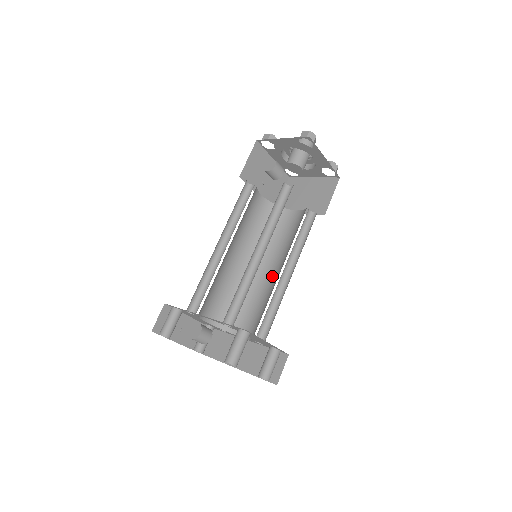
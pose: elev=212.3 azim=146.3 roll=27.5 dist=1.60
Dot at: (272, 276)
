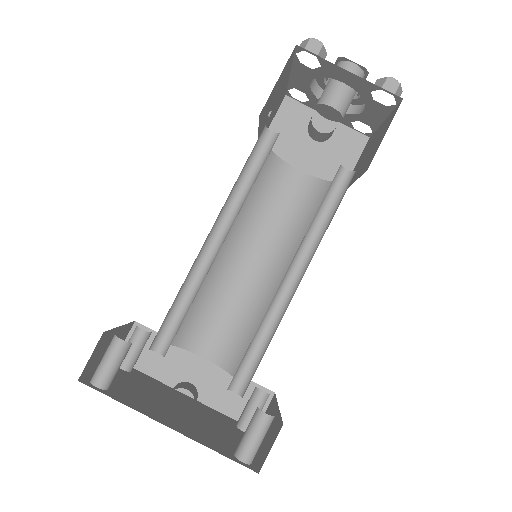
Dot at: (257, 273)
